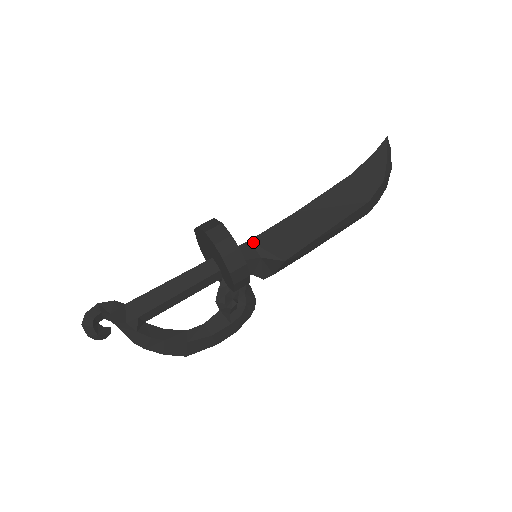
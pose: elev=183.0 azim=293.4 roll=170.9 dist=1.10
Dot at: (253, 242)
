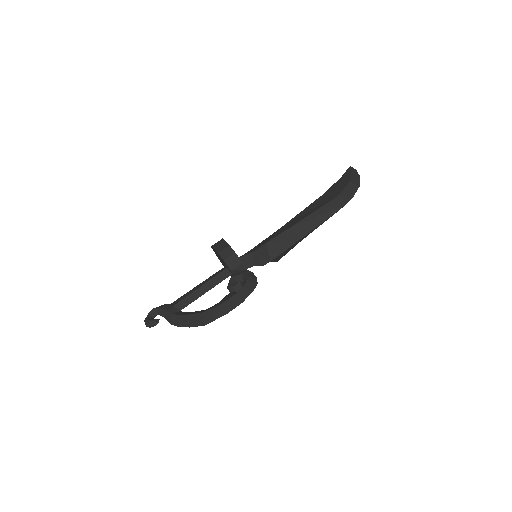
Dot at: (252, 249)
